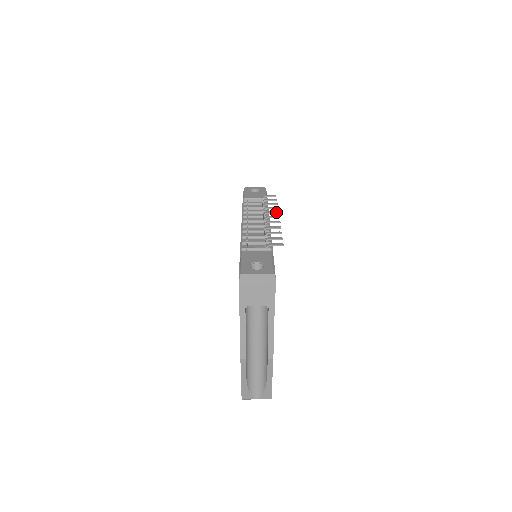
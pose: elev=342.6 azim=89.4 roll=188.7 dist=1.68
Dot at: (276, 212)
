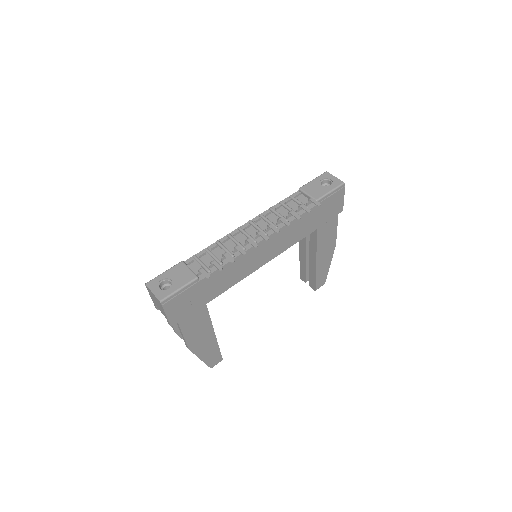
Dot at: (276, 231)
